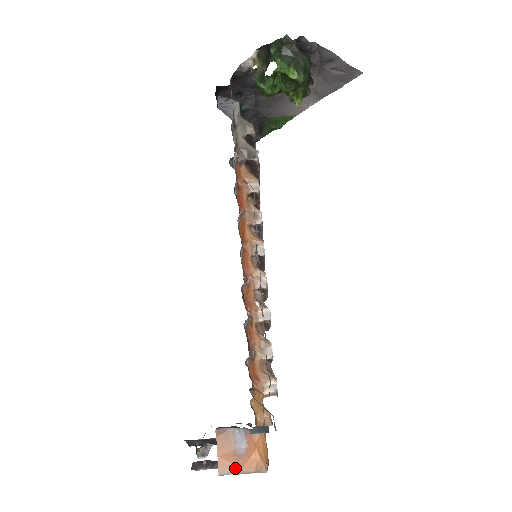
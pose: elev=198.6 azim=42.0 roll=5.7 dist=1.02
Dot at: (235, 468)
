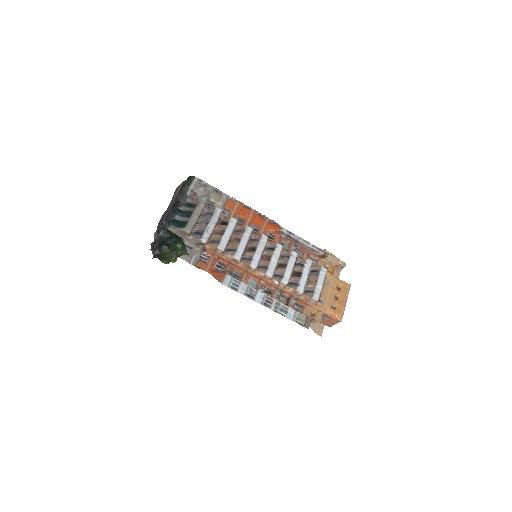
Dot at: (332, 324)
